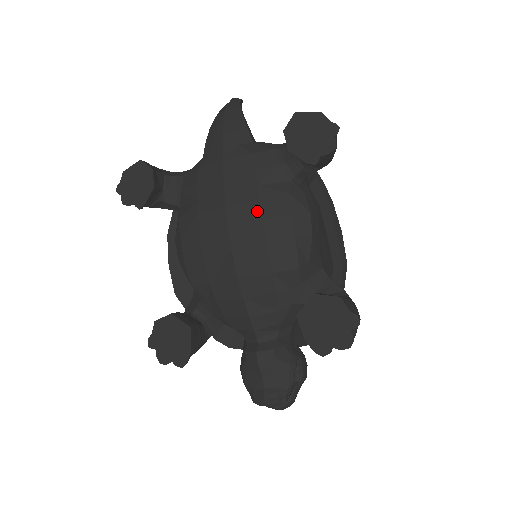
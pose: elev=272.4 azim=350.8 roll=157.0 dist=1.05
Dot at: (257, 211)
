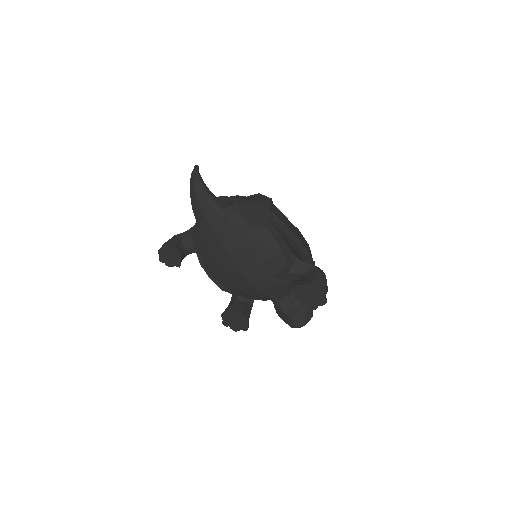
Dot at: (246, 252)
